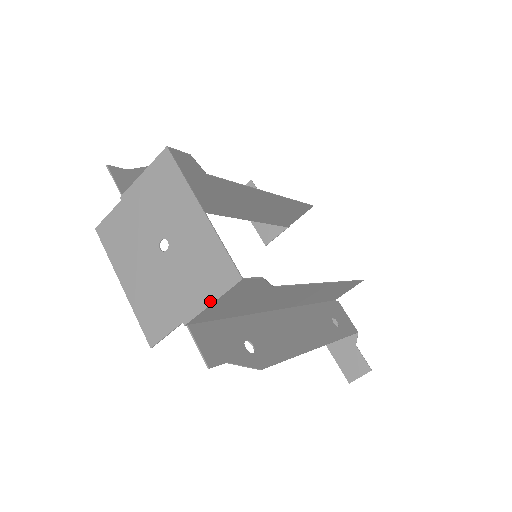
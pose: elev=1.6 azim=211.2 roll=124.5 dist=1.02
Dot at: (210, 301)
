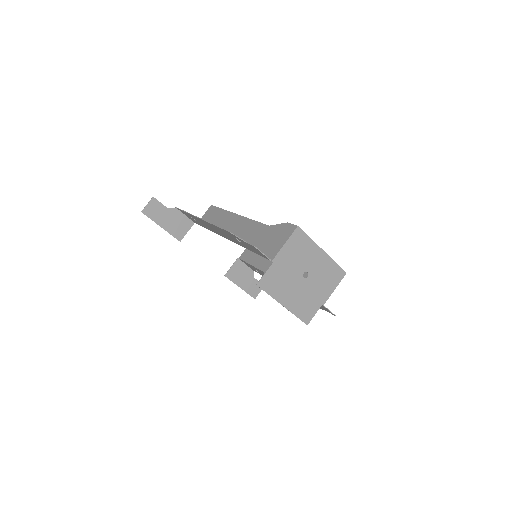
Dot at: (334, 289)
